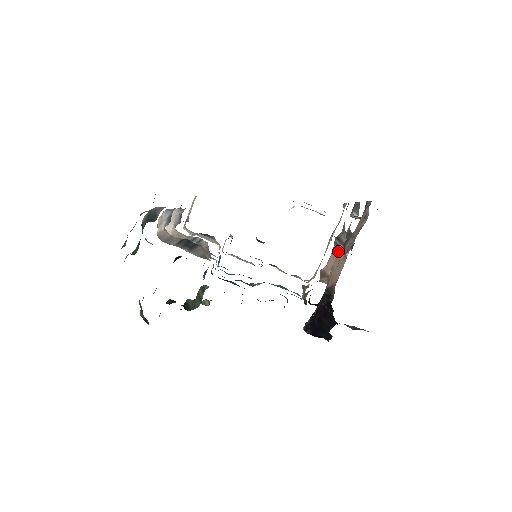
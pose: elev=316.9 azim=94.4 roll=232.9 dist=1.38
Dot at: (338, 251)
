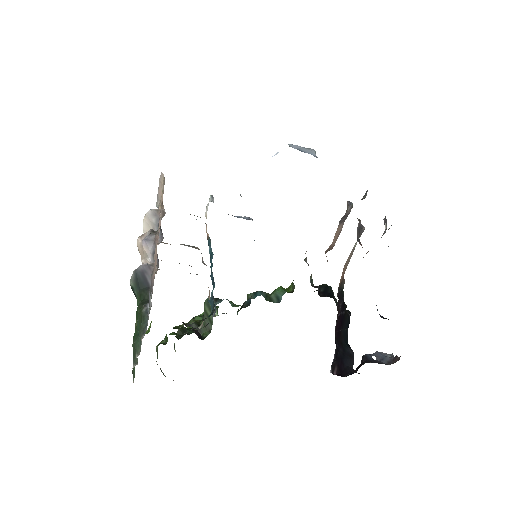
Dot at: (341, 224)
